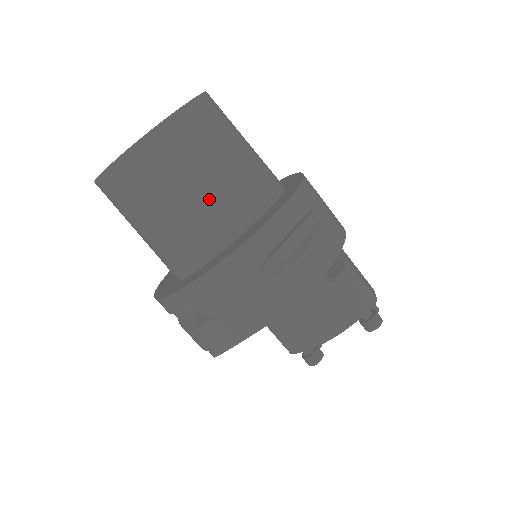
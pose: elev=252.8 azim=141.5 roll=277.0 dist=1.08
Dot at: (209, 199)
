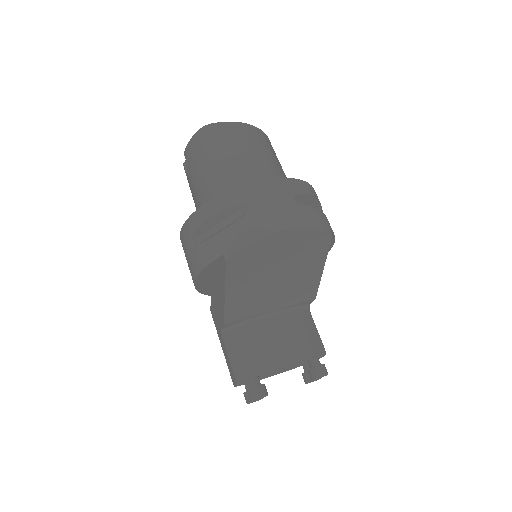
Dot at: (266, 167)
